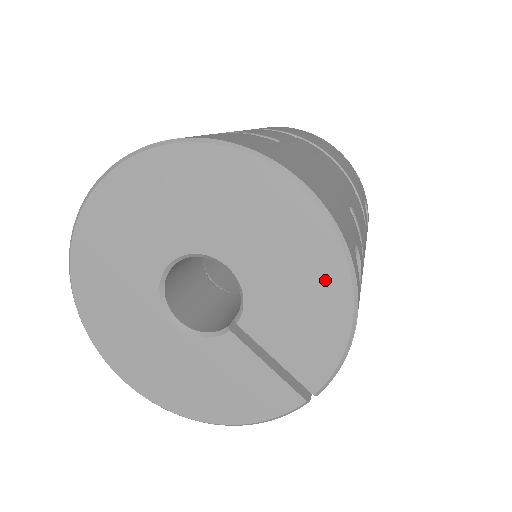
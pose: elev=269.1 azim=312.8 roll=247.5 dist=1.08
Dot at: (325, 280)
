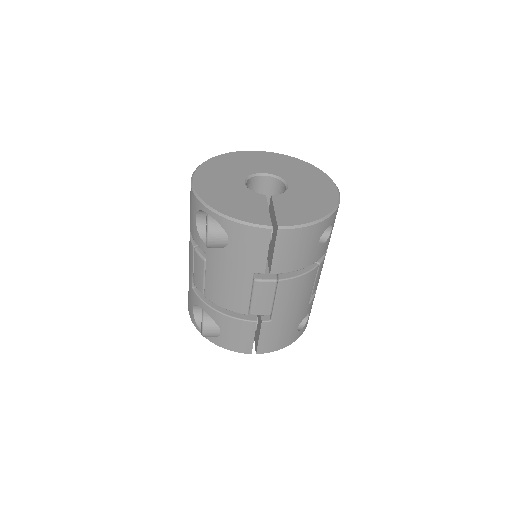
Dot at: (322, 206)
